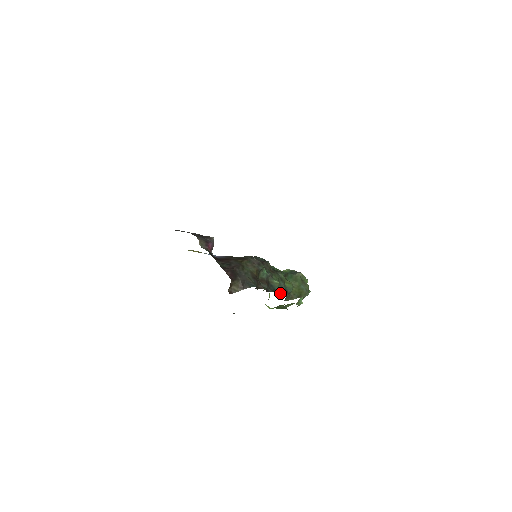
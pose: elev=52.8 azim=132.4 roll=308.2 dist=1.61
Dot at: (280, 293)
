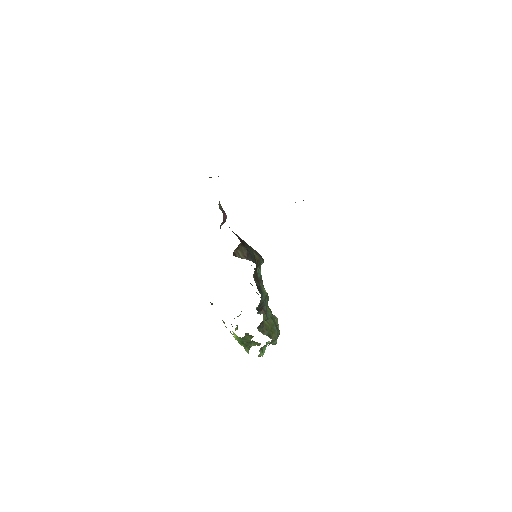
Dot at: (261, 310)
